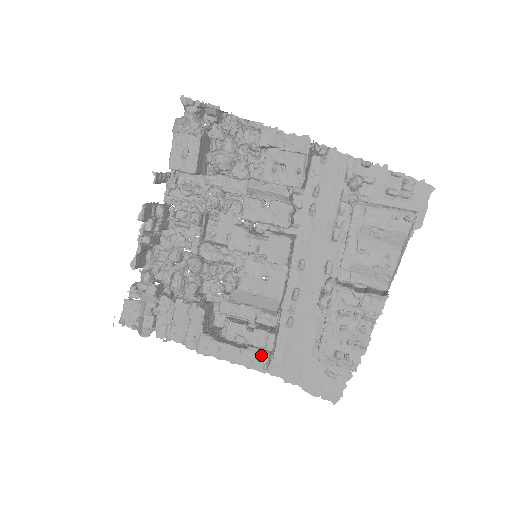
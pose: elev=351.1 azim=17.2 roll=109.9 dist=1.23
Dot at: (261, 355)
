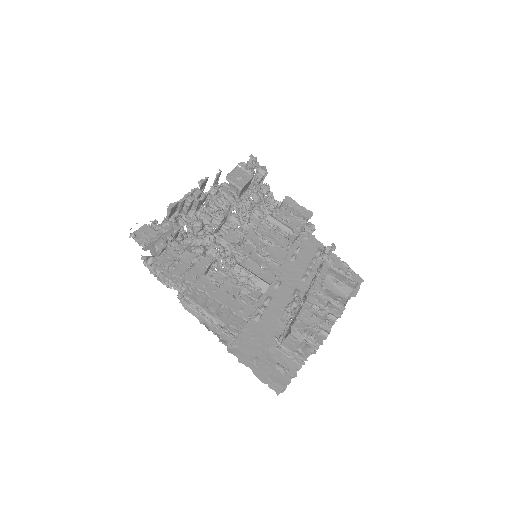
Dot at: (250, 307)
